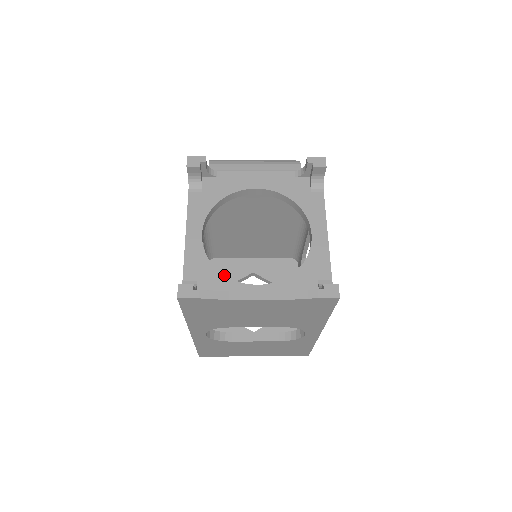
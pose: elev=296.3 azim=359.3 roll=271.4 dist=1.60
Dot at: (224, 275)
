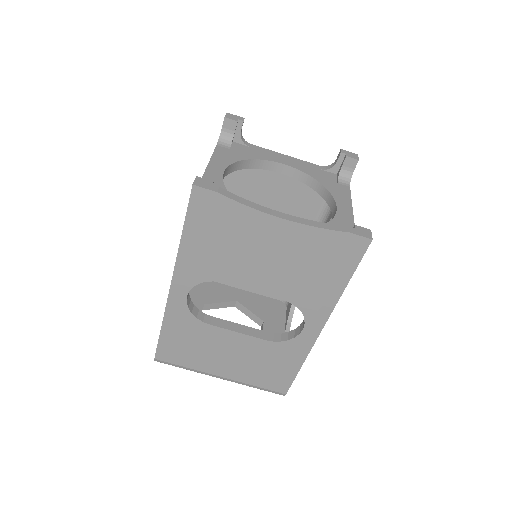
Dot at: occluded
